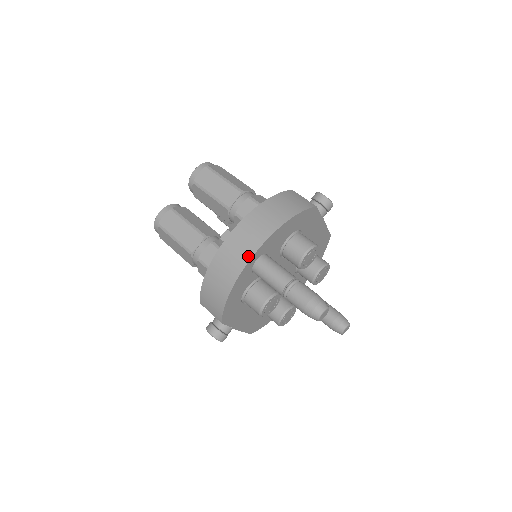
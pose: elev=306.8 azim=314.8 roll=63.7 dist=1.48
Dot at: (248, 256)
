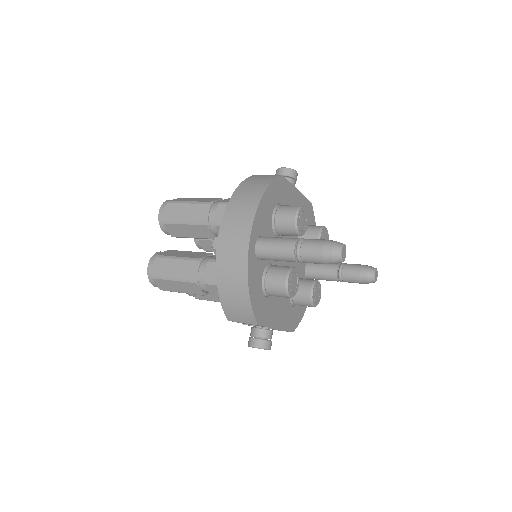
Dot at: (245, 244)
